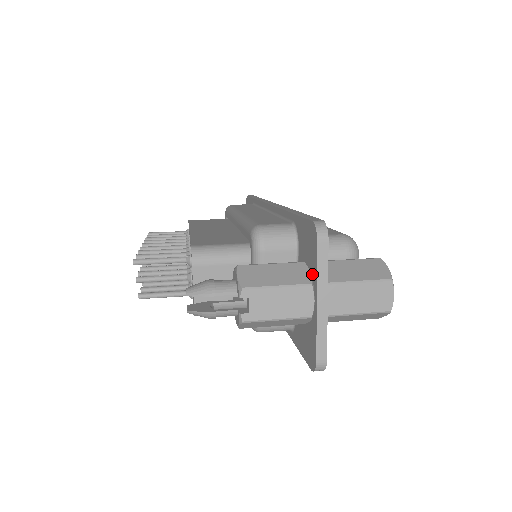
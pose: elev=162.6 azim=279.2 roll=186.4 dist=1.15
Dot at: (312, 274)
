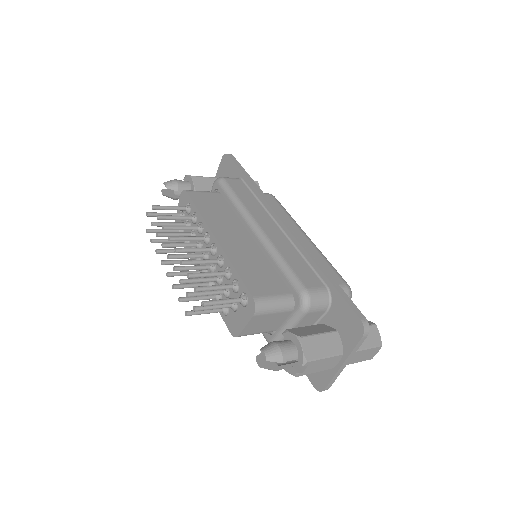
Dot at: (344, 345)
